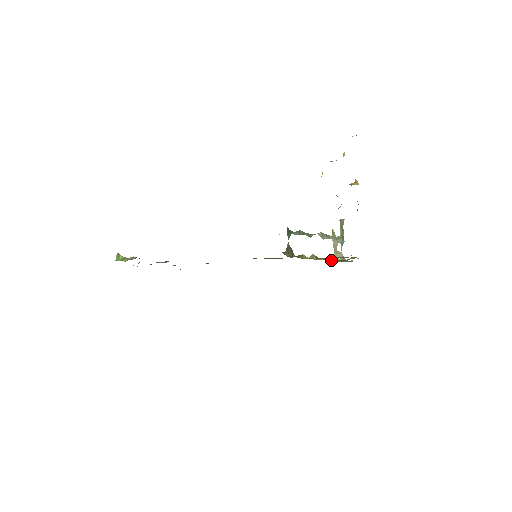
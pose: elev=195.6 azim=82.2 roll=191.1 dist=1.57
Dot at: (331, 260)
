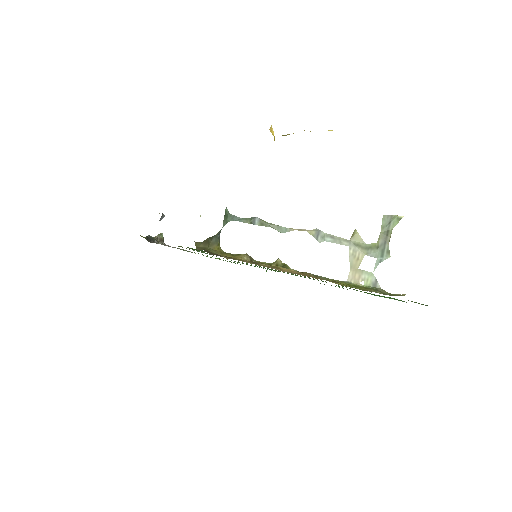
Dot at: (318, 277)
